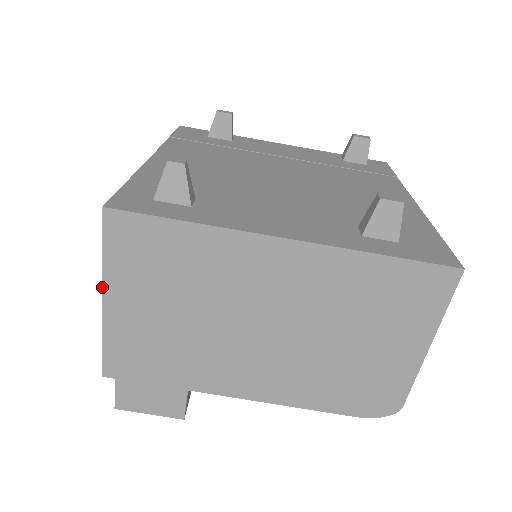
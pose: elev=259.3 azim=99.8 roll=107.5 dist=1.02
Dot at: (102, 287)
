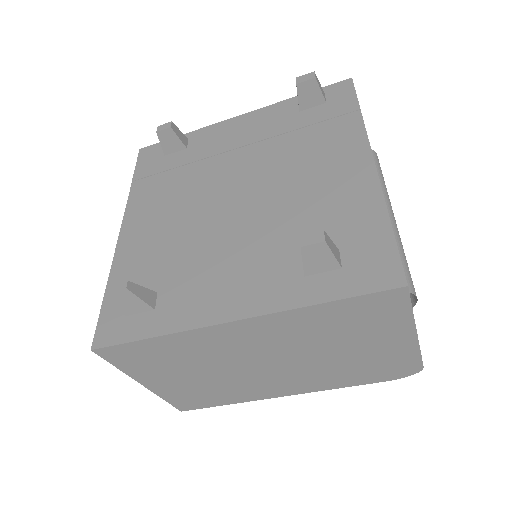
Dot at: occluded
